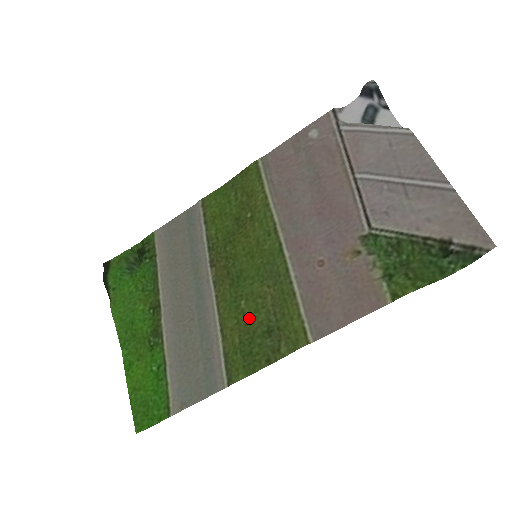
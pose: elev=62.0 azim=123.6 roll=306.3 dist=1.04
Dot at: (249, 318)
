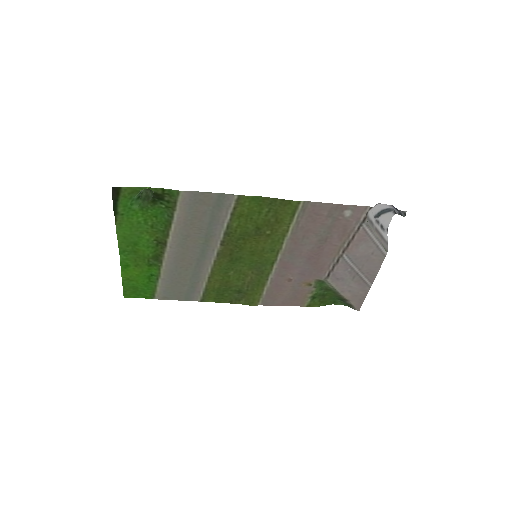
Dot at: (231, 281)
